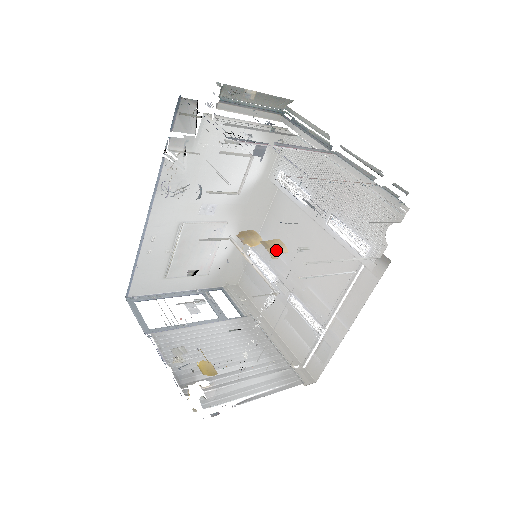
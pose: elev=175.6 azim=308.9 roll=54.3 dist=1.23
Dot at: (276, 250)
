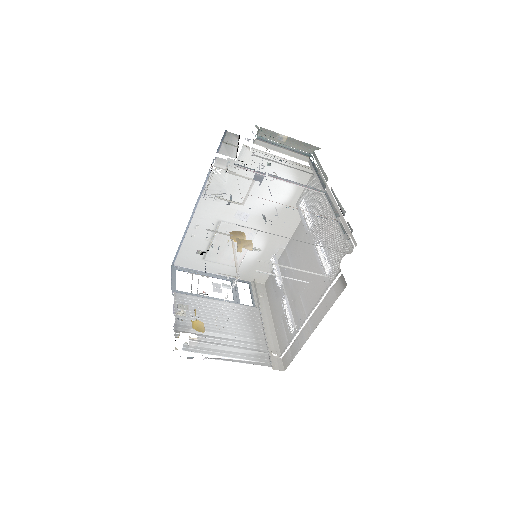
Dot at: (244, 247)
